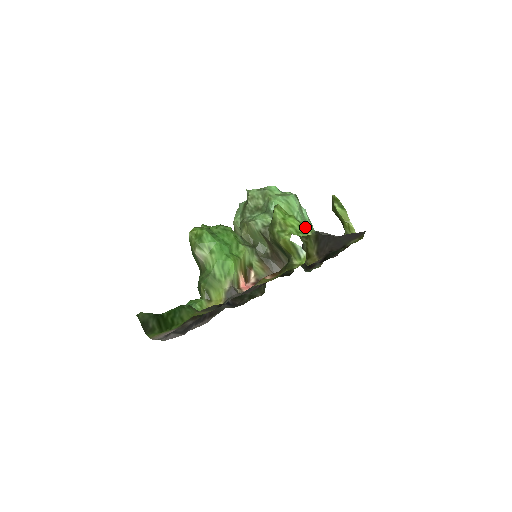
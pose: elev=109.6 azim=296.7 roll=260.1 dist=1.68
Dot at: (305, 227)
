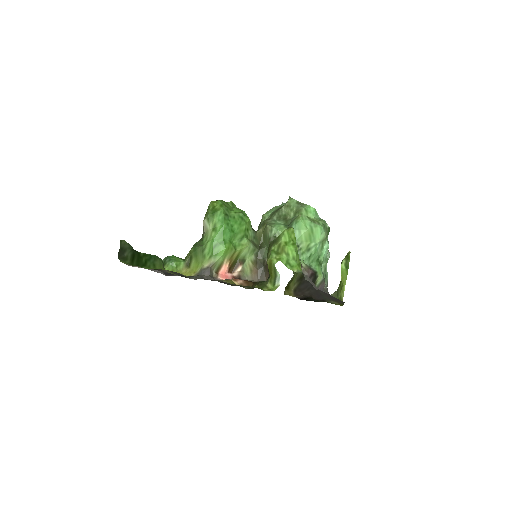
Dot at: (298, 262)
